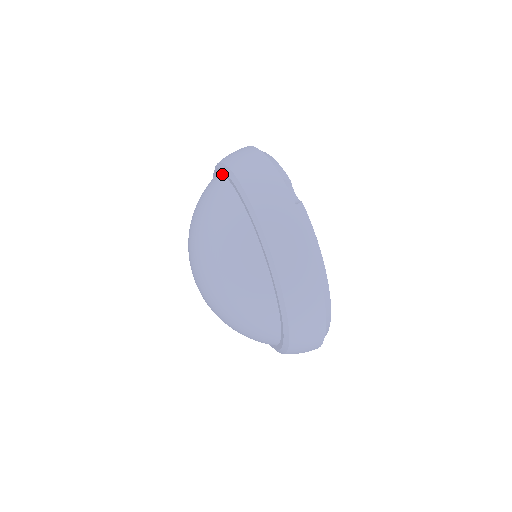
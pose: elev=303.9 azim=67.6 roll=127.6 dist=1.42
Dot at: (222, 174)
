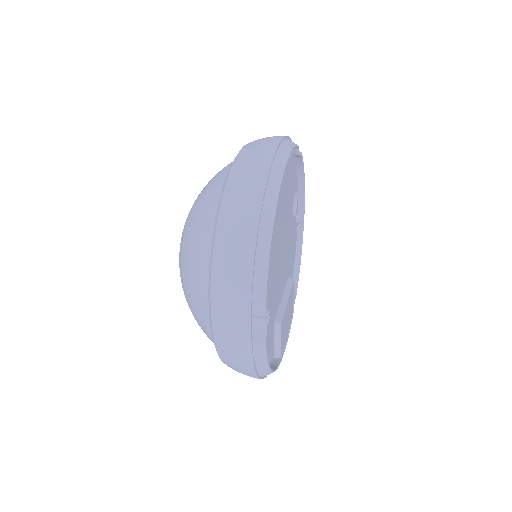
Dot at: occluded
